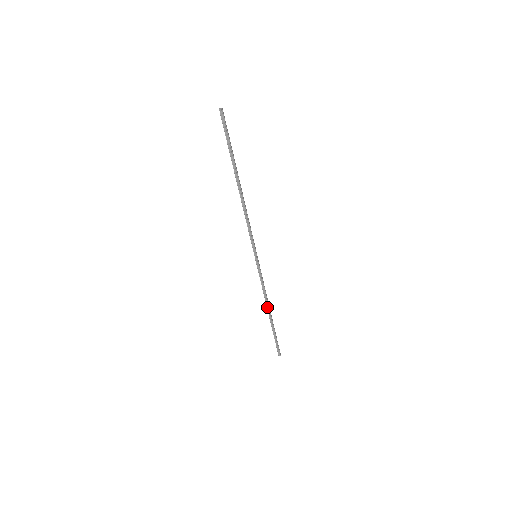
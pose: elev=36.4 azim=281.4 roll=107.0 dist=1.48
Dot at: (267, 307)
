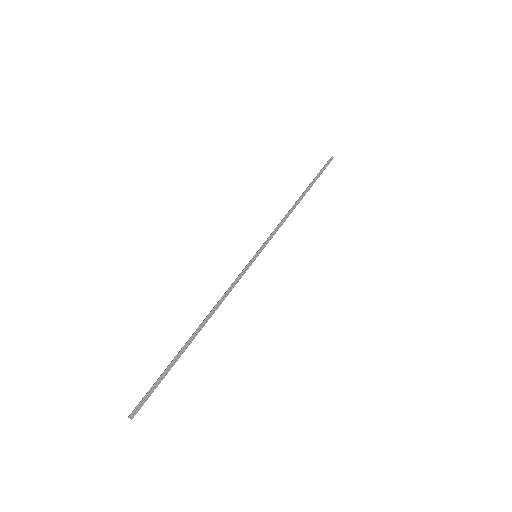
Dot at: (206, 318)
